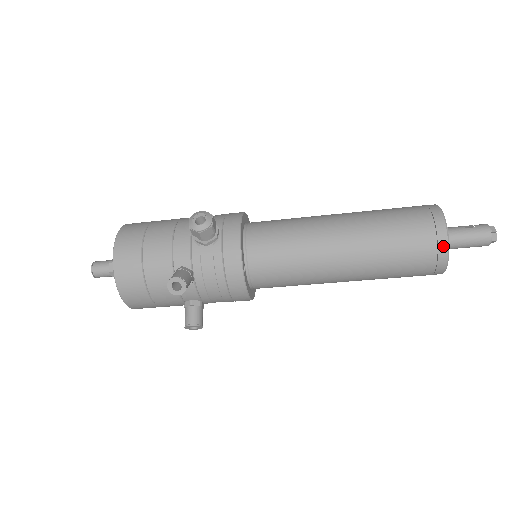
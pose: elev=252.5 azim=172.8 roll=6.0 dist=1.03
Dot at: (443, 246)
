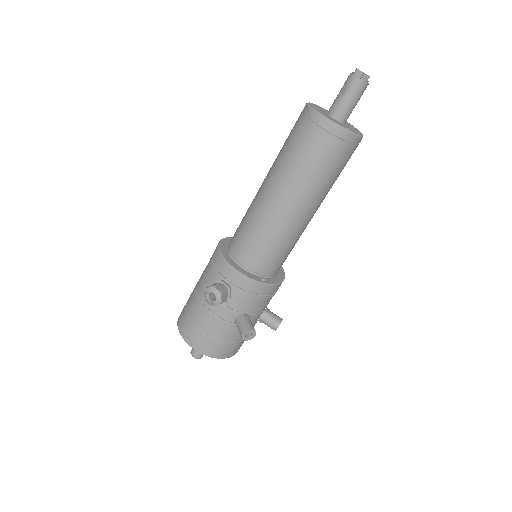
Dot at: (345, 136)
